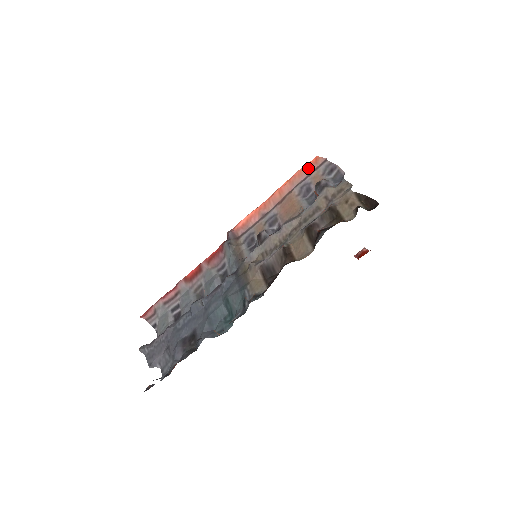
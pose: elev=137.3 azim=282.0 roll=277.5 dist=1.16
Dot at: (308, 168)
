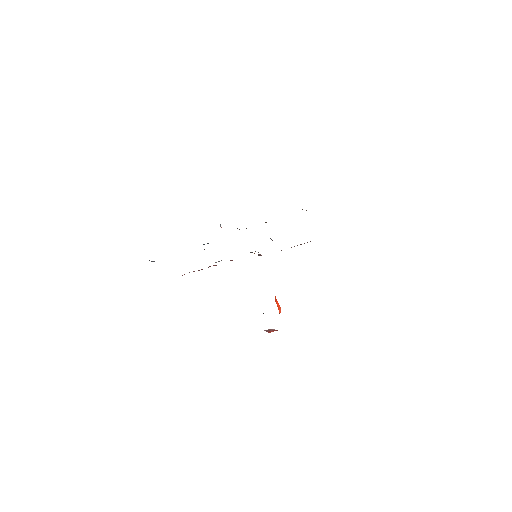
Dot at: occluded
